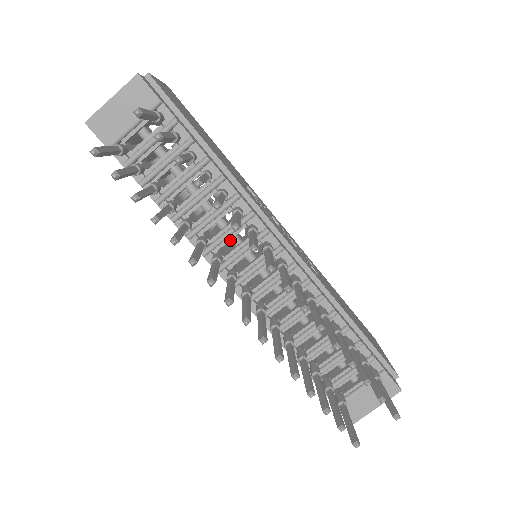
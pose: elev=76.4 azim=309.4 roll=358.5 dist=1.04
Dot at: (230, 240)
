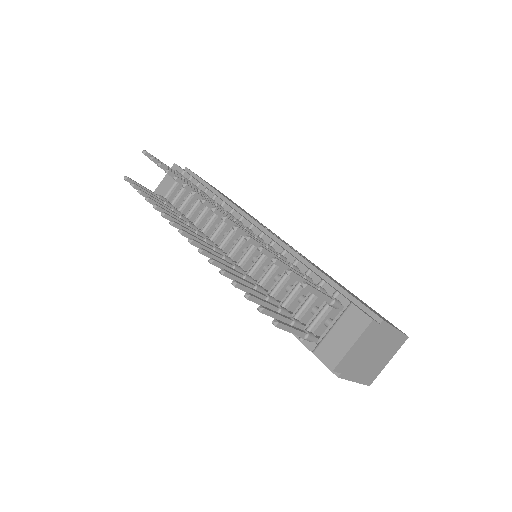
Dot at: occluded
